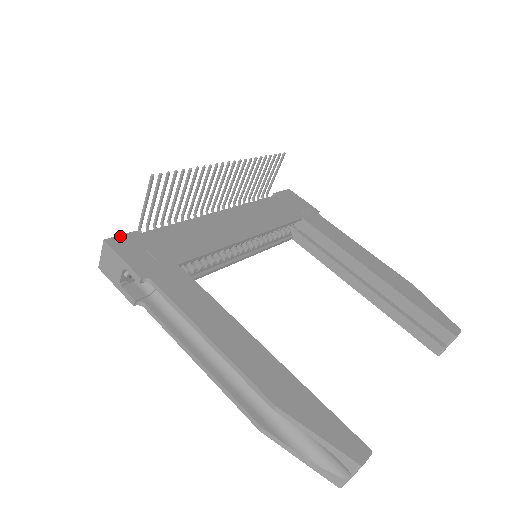
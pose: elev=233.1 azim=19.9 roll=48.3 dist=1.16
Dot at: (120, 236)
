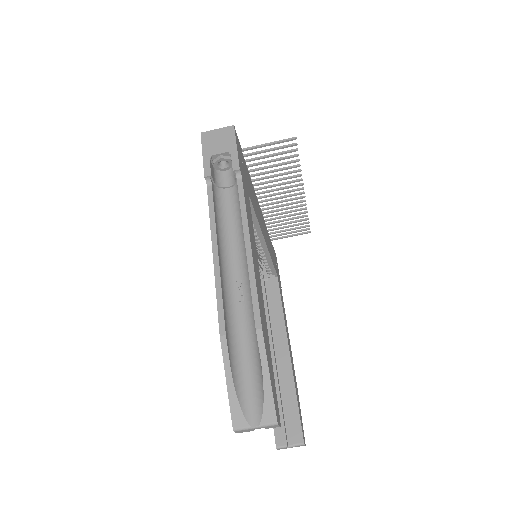
Dot at: occluded
